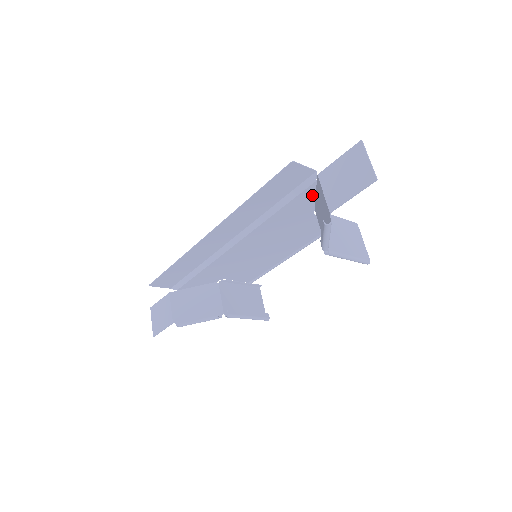
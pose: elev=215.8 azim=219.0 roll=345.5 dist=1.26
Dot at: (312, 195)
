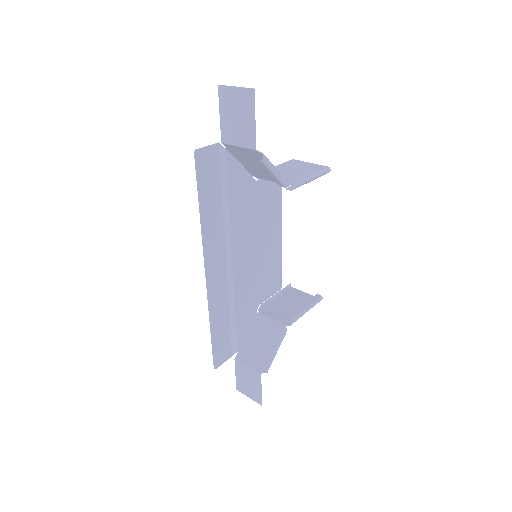
Dot at: (237, 165)
